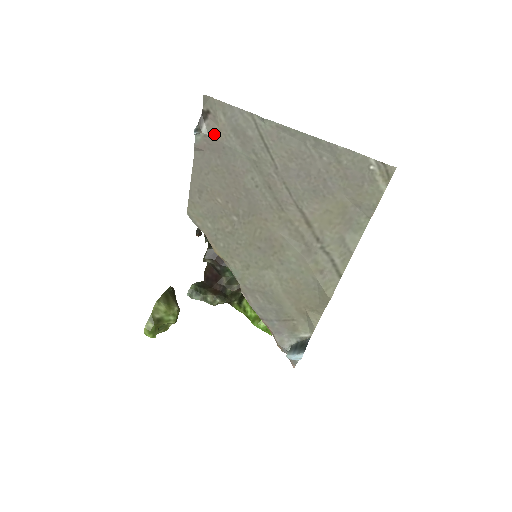
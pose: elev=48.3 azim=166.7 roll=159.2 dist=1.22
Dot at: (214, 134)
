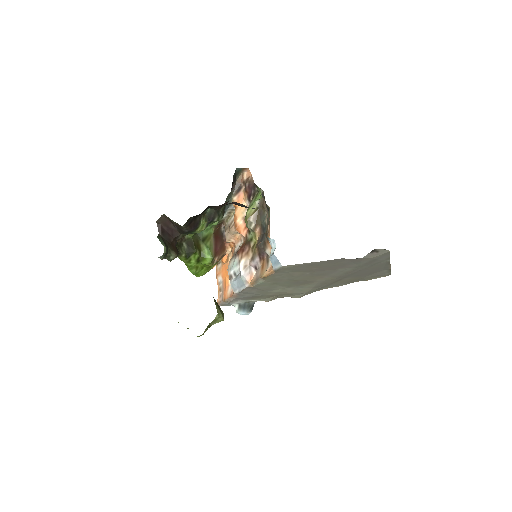
Dot at: (365, 258)
